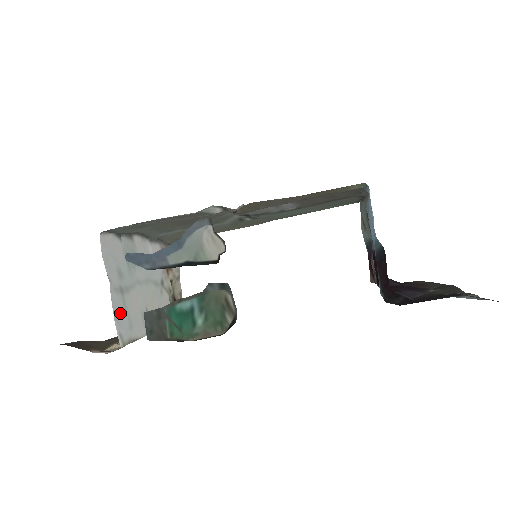
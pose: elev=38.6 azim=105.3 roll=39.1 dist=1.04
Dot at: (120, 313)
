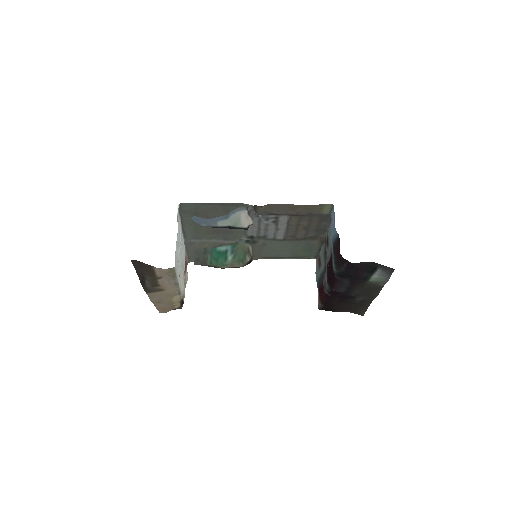
Dot at: (177, 252)
